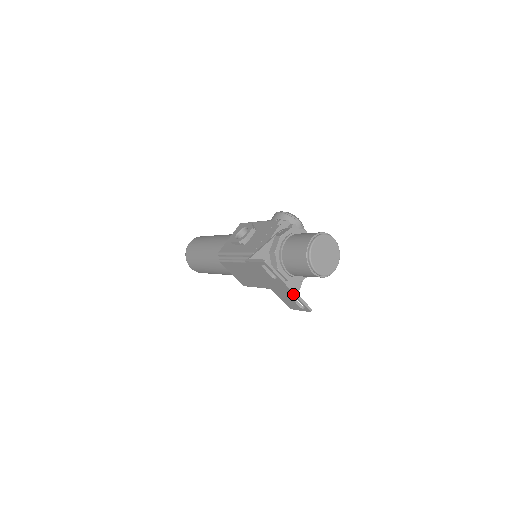
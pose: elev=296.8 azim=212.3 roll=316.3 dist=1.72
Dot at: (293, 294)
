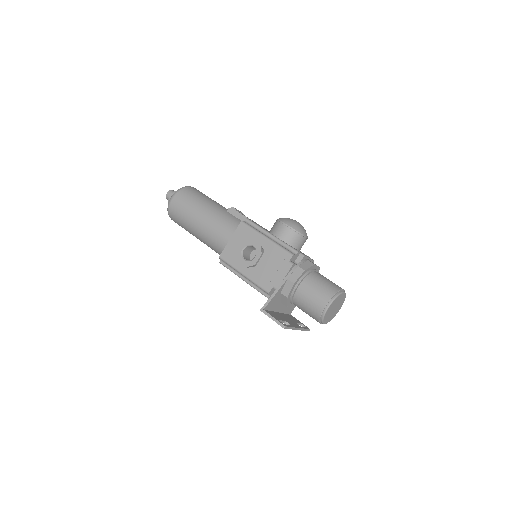
Dot at: (299, 329)
